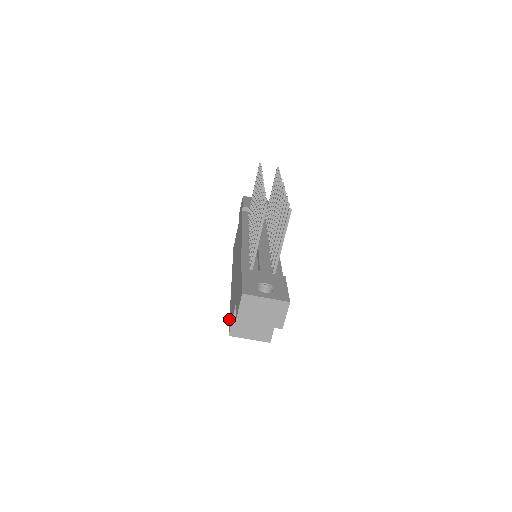
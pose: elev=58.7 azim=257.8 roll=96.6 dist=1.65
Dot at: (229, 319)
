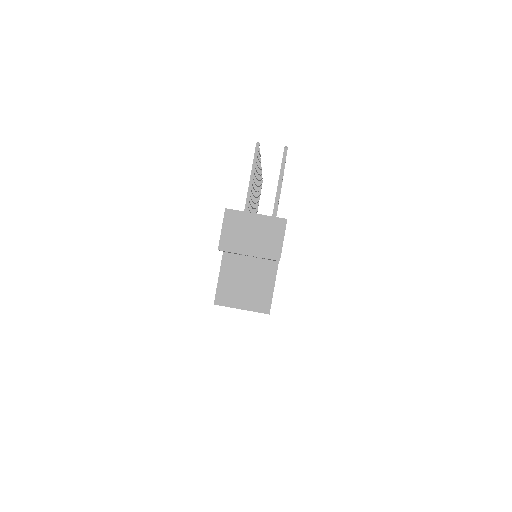
Dot at: occluded
